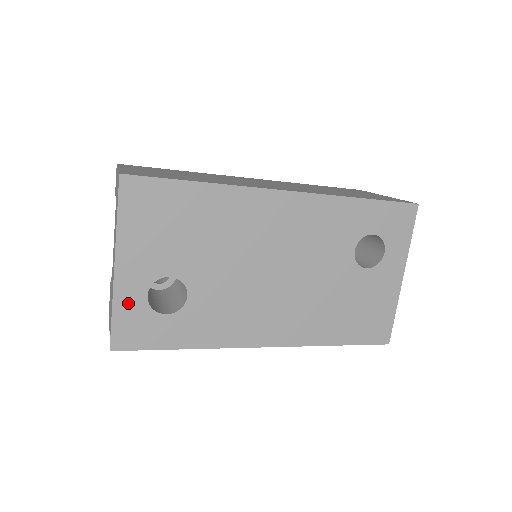
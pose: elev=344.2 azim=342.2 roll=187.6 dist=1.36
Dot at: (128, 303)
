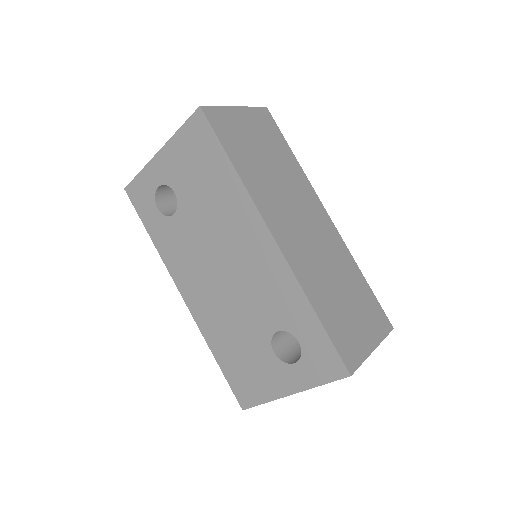
Dot at: (149, 178)
